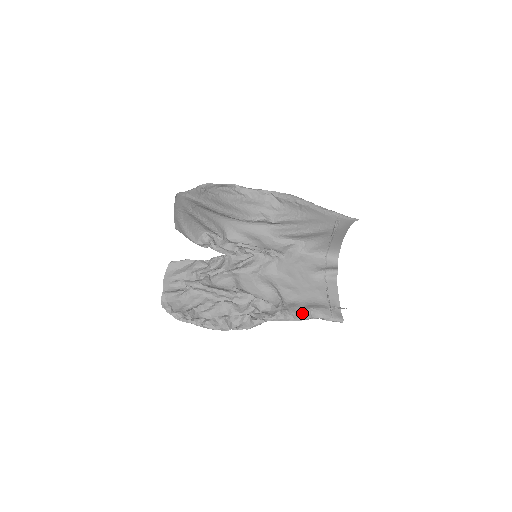
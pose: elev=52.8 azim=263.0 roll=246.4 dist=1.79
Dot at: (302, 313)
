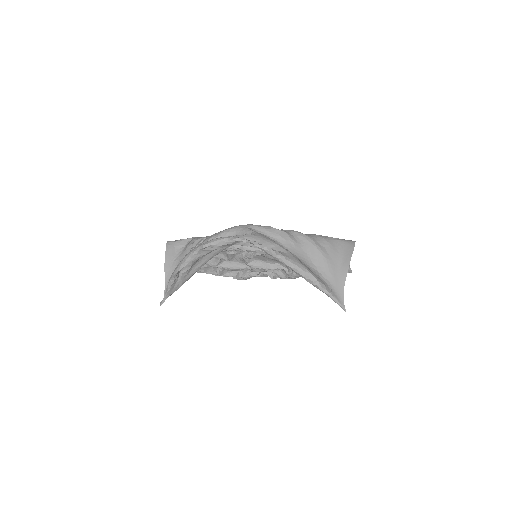
Dot at: occluded
